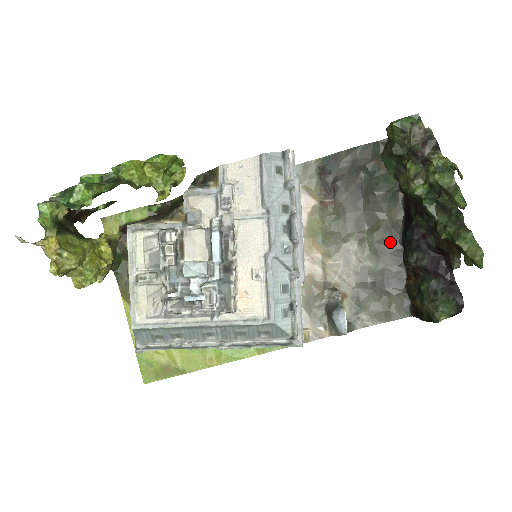
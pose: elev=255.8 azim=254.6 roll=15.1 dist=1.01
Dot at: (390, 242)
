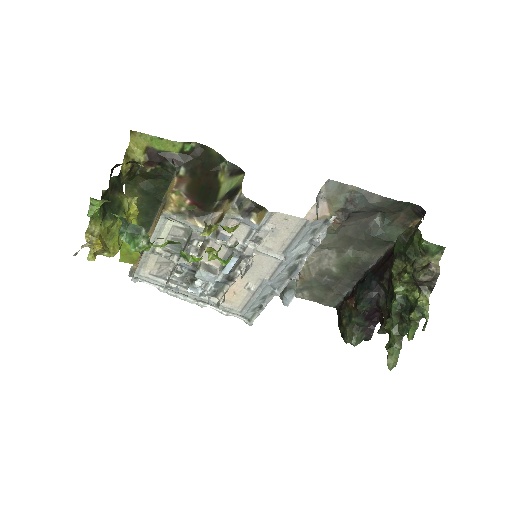
Dot at: (358, 267)
